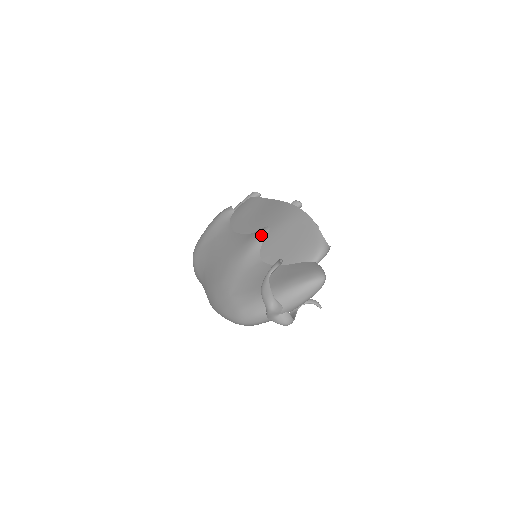
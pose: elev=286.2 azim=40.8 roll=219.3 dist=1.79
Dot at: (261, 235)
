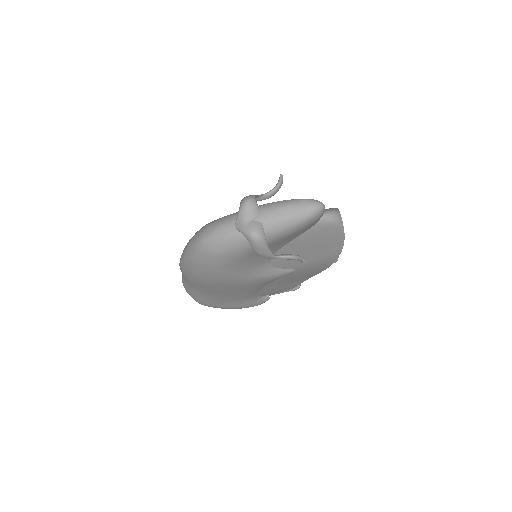
Dot at: occluded
